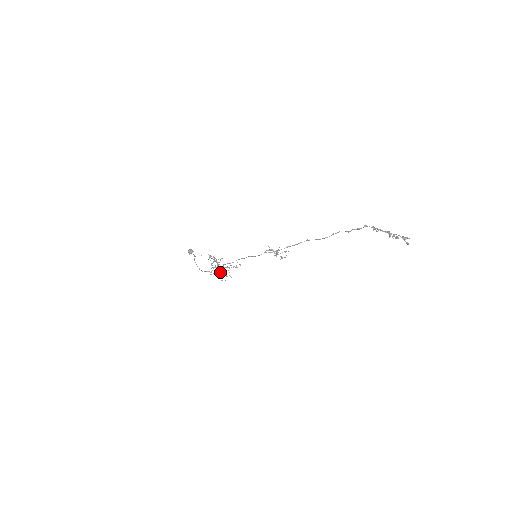
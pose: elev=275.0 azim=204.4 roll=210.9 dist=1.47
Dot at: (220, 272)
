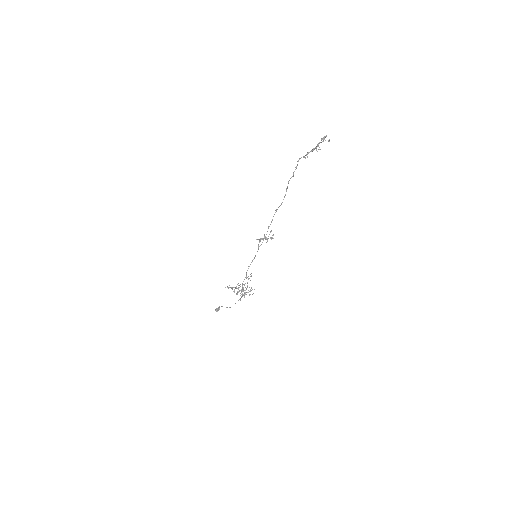
Dot at: (244, 293)
